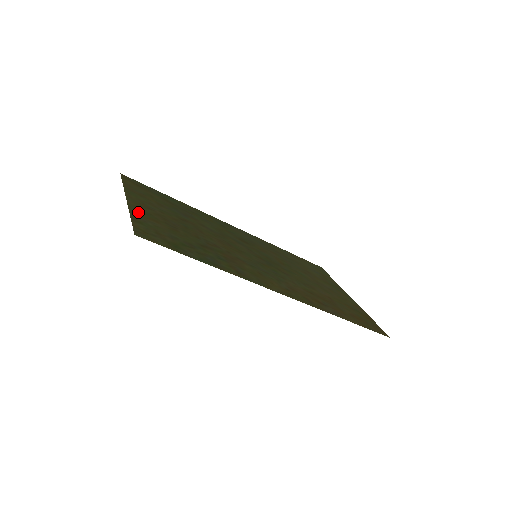
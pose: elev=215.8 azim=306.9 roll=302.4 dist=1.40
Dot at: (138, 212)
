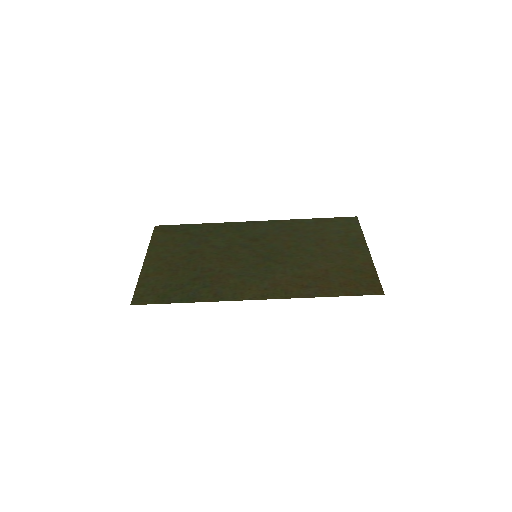
Dot at: (147, 272)
